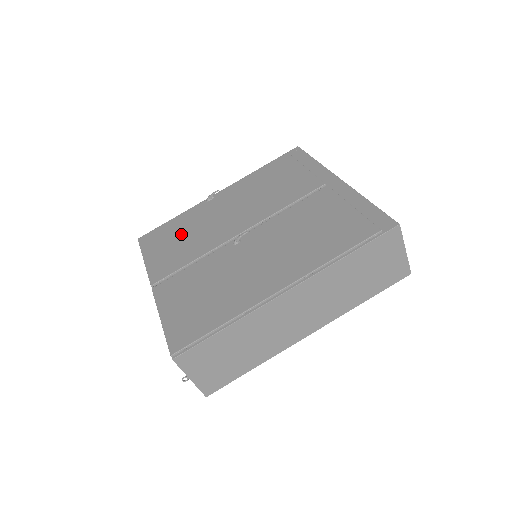
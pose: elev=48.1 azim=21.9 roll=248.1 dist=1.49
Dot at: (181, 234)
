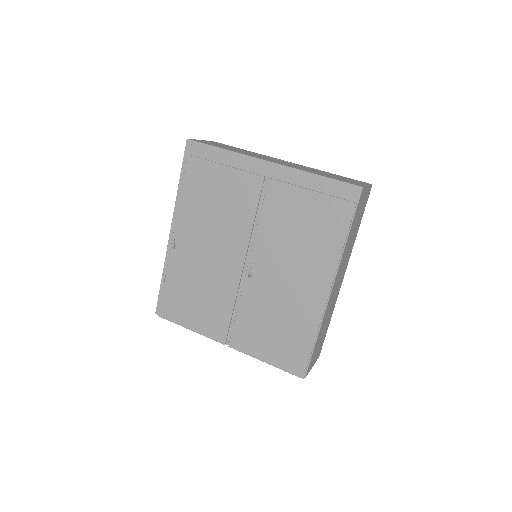
Dot at: (192, 292)
